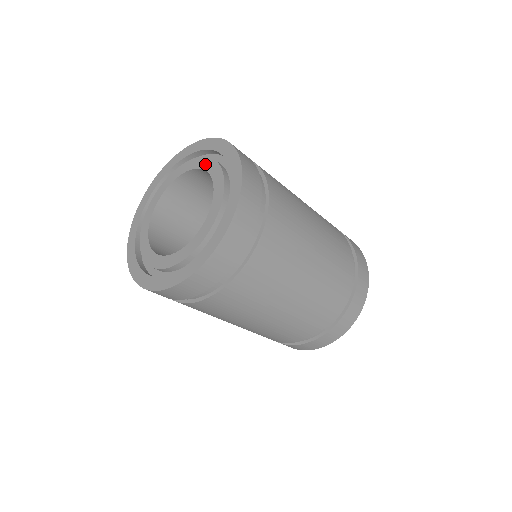
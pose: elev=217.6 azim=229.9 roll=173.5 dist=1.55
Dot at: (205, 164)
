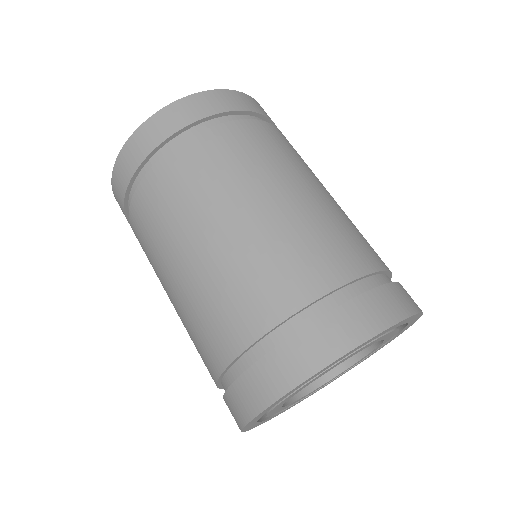
Dot at: occluded
